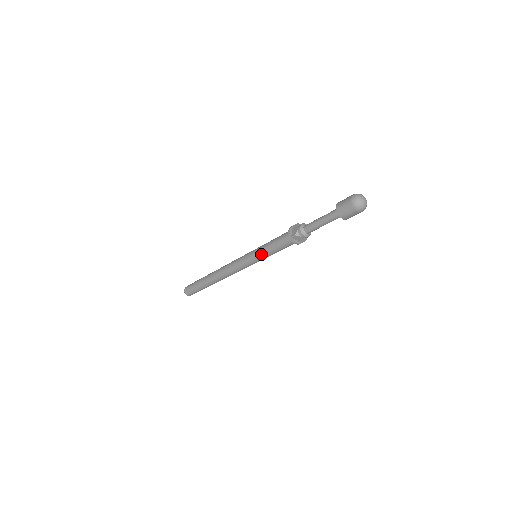
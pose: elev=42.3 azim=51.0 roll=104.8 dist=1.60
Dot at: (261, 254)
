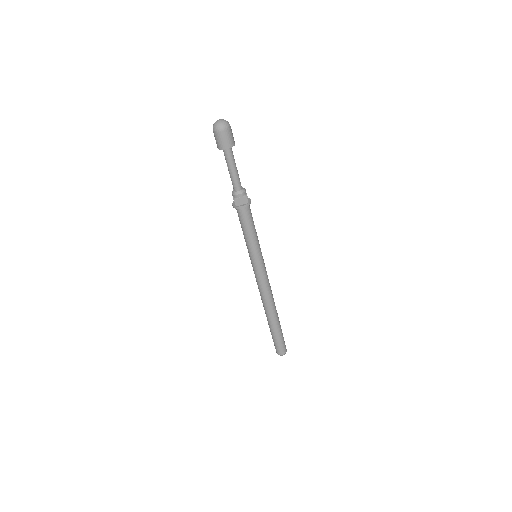
Dot at: (250, 248)
